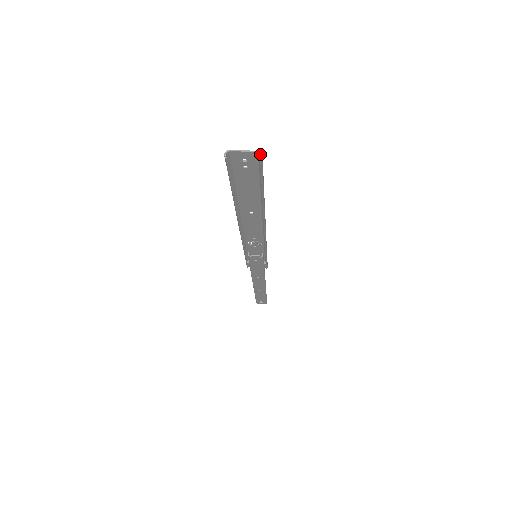
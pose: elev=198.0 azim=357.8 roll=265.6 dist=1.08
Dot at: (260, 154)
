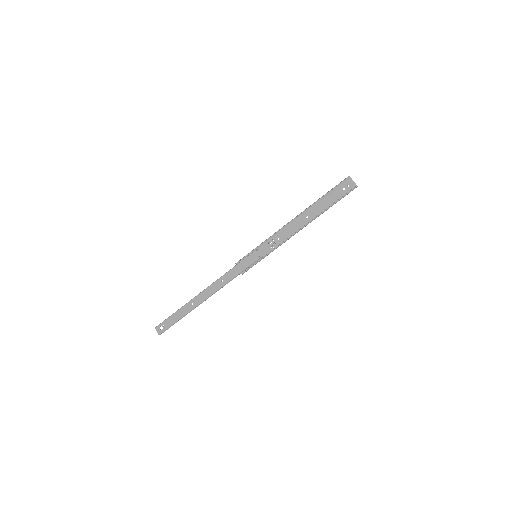
Dot at: occluded
